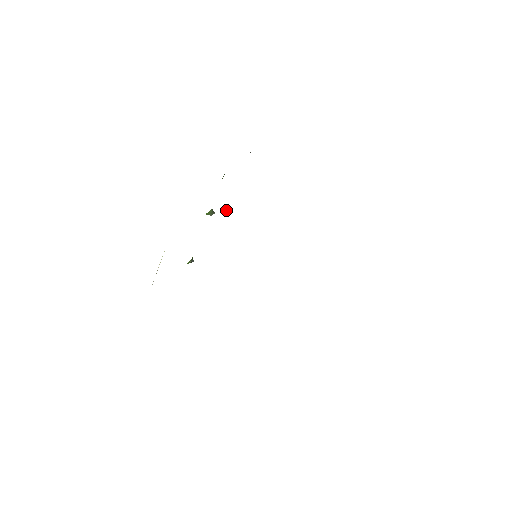
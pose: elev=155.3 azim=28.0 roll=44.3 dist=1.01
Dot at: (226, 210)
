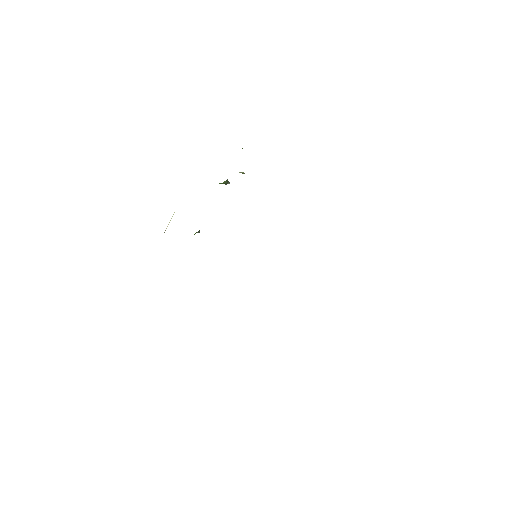
Dot at: (244, 173)
